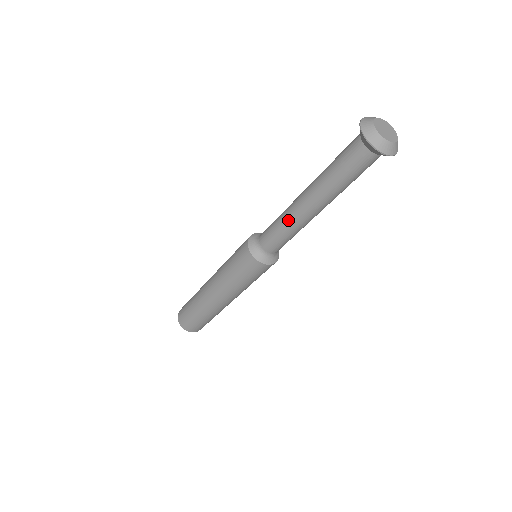
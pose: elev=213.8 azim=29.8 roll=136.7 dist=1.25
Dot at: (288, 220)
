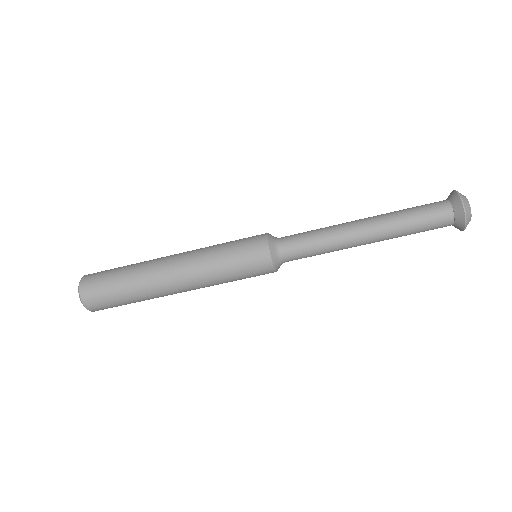
Dot at: (332, 228)
